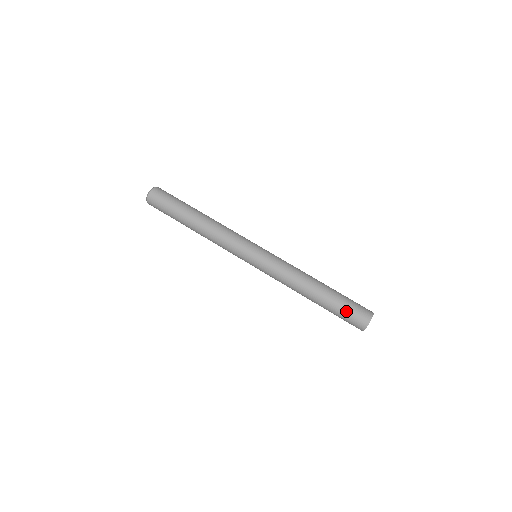
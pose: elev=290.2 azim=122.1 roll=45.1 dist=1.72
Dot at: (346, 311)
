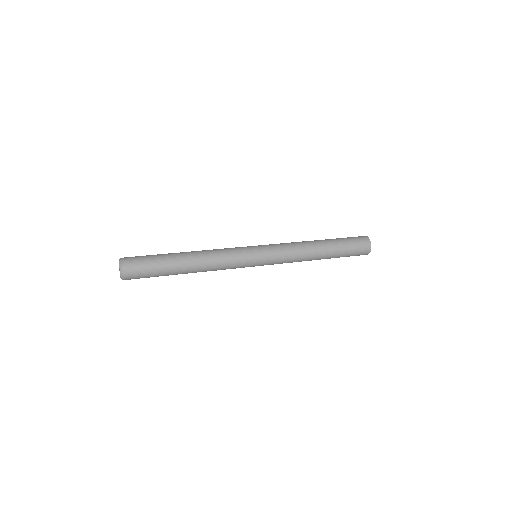
Dot at: (351, 242)
